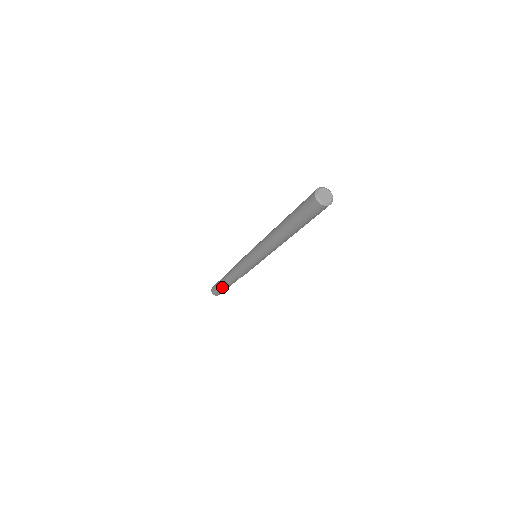
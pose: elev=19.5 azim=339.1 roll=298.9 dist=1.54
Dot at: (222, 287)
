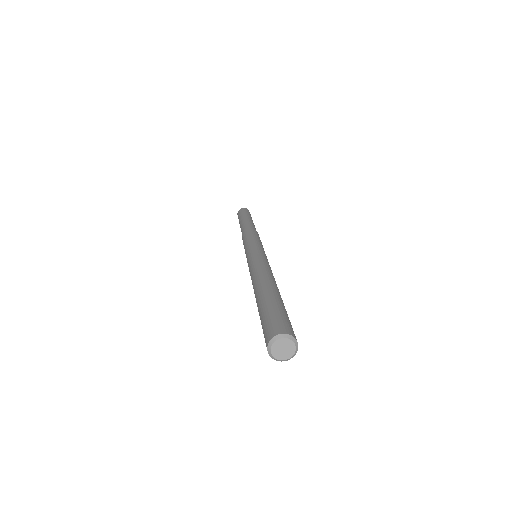
Dot at: occluded
